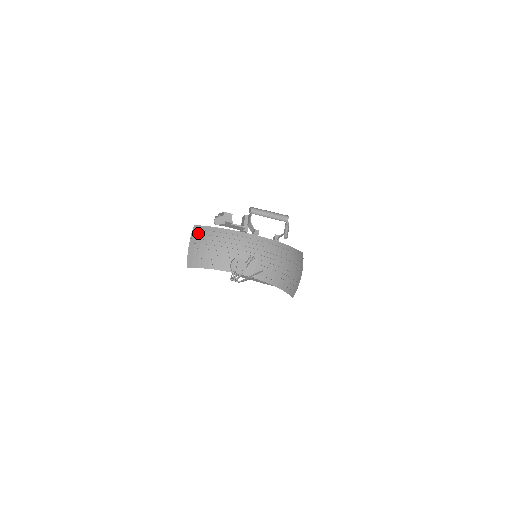
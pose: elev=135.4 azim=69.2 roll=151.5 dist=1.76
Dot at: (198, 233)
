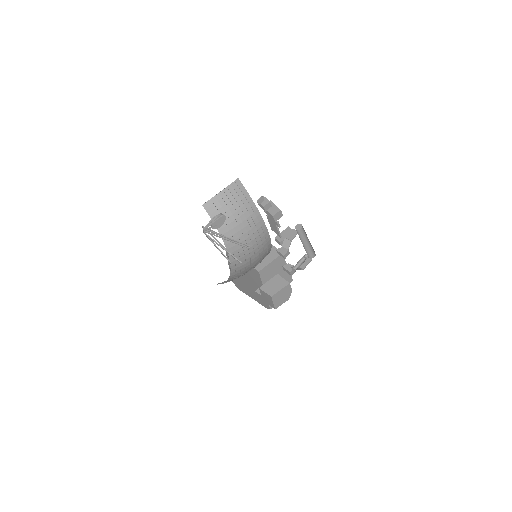
Dot at: (236, 189)
